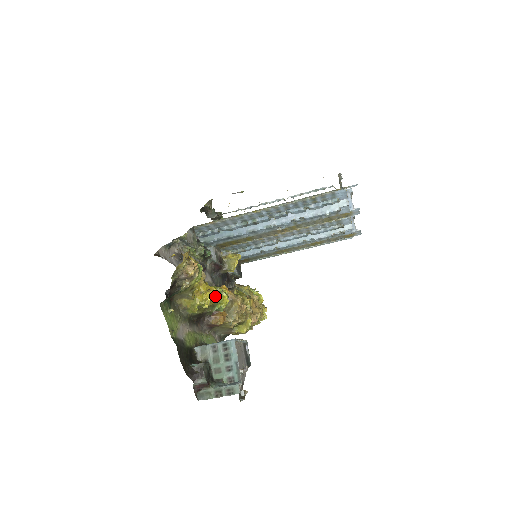
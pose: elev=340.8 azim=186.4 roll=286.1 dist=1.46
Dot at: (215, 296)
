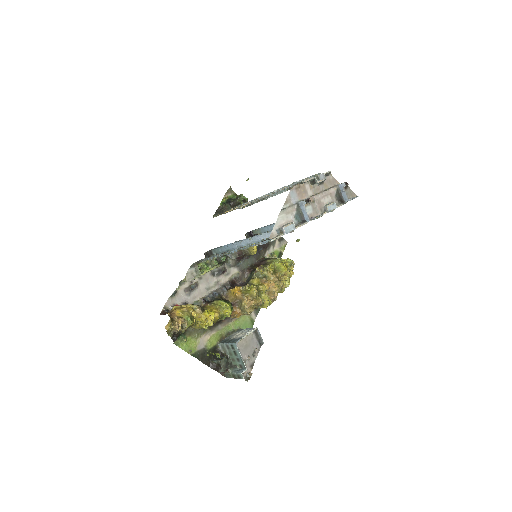
Dot at: (216, 316)
